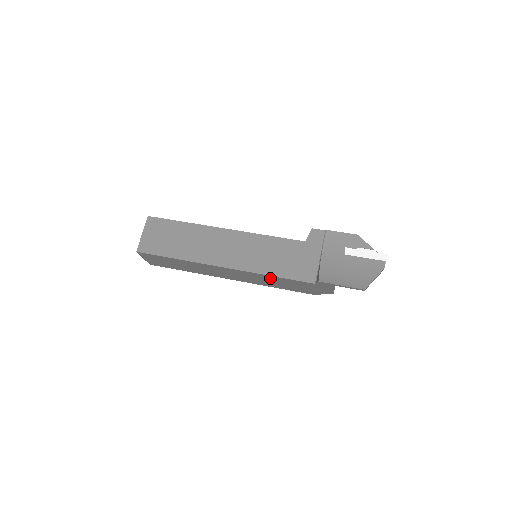
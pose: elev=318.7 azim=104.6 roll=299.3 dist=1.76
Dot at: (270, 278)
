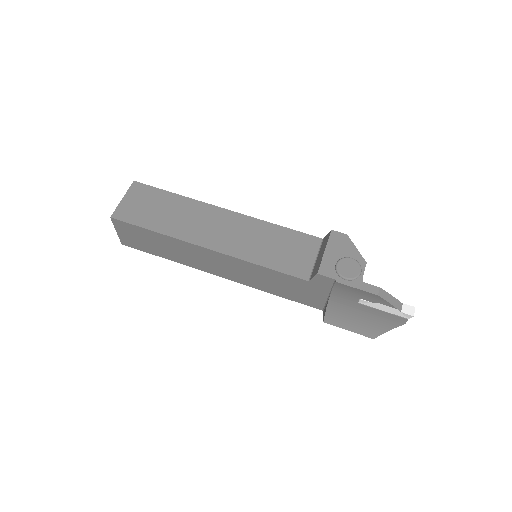
Dot at: occluded
